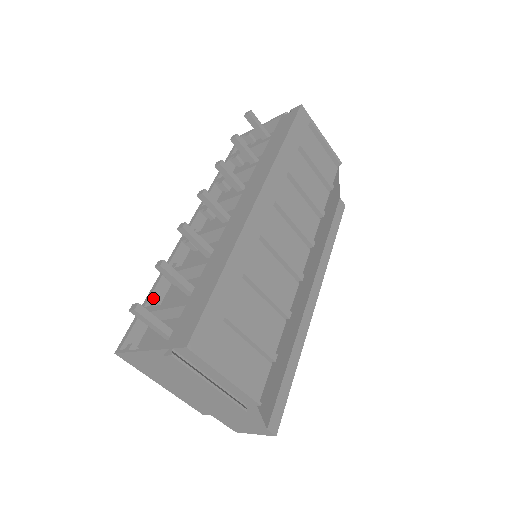
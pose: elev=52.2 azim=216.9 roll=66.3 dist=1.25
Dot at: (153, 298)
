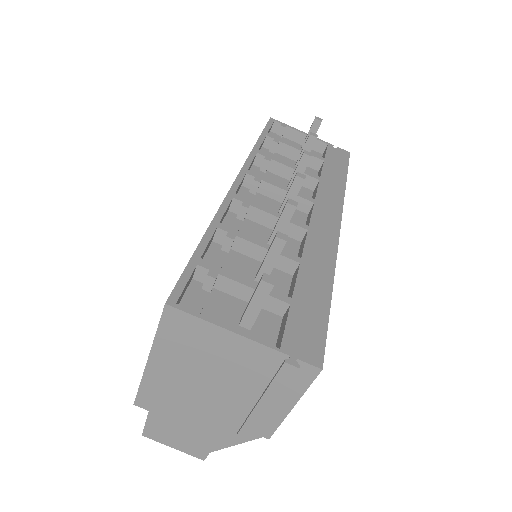
Dot at: (205, 251)
